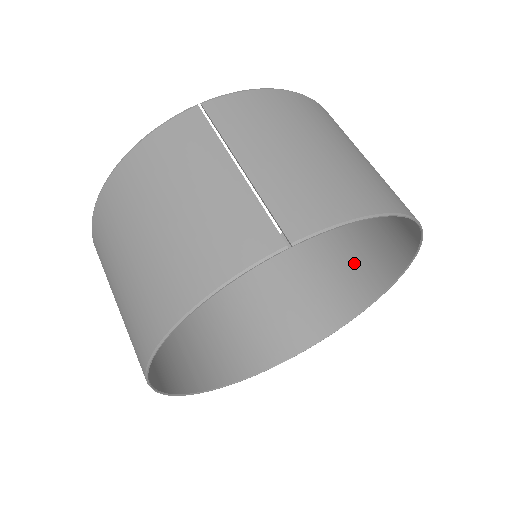
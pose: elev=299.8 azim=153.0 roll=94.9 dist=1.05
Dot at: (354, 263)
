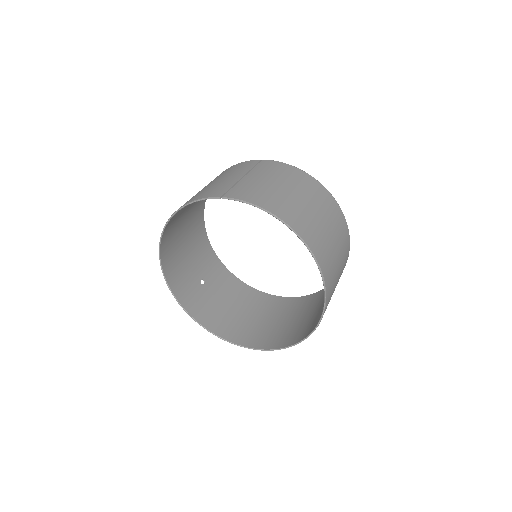
Dot at: (319, 314)
